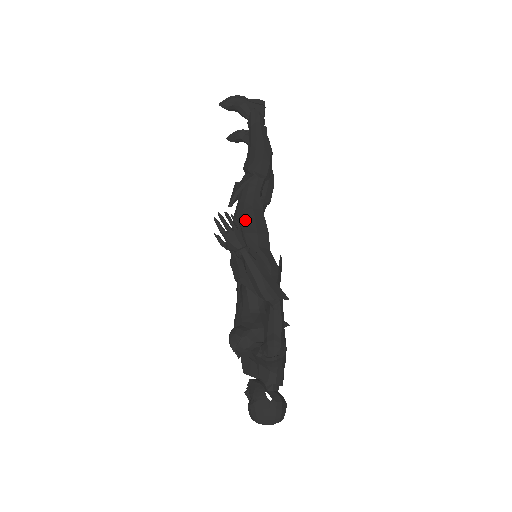
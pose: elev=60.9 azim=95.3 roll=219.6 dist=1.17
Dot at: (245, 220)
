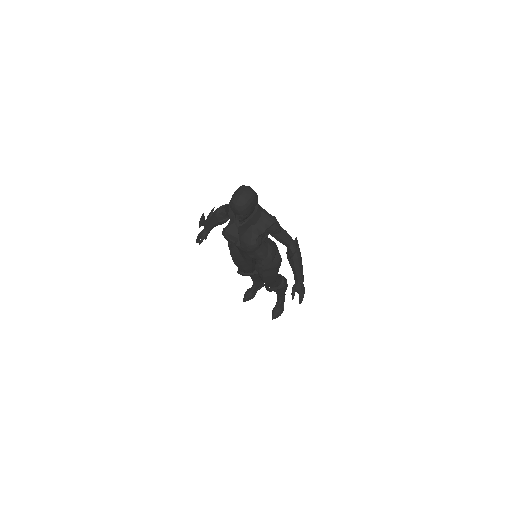
Dot at: occluded
